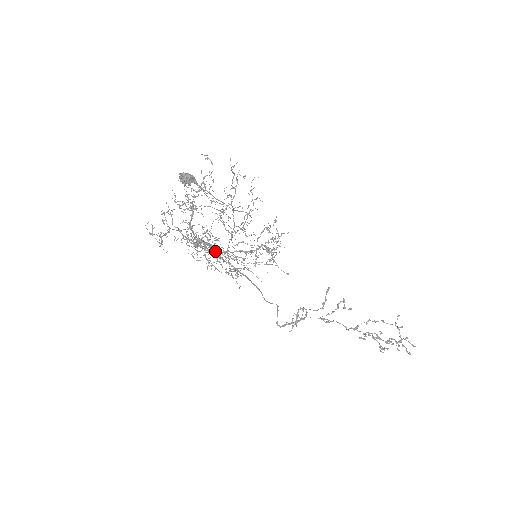
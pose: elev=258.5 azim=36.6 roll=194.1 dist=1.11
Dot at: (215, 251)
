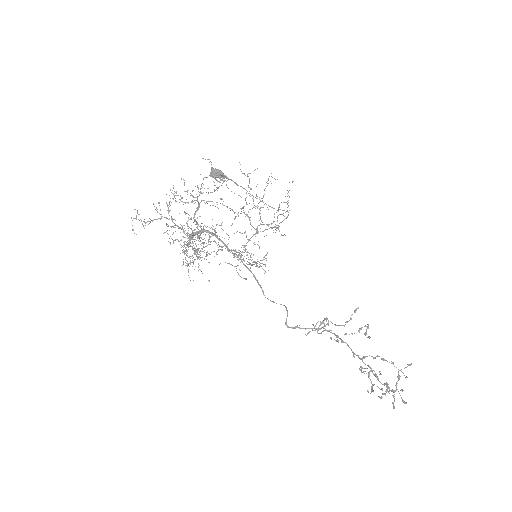
Dot at: occluded
